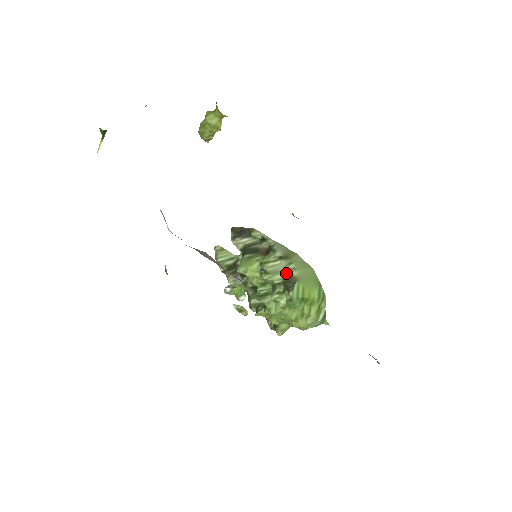
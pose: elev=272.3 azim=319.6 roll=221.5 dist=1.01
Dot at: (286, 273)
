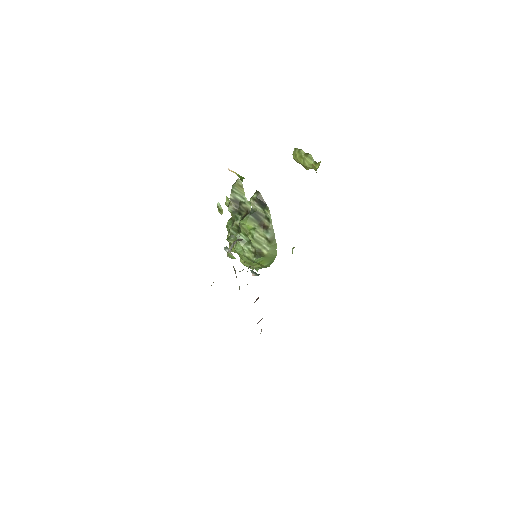
Dot at: (262, 248)
